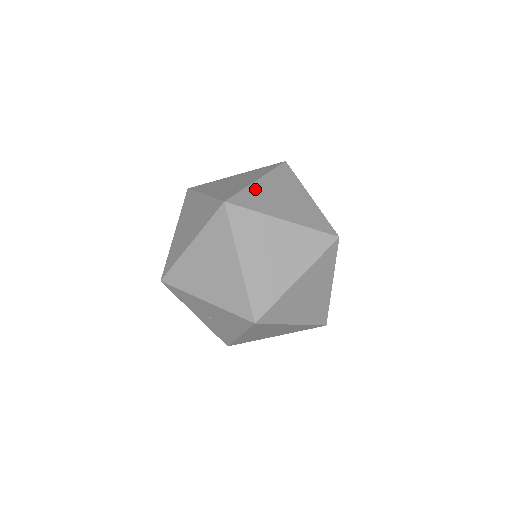
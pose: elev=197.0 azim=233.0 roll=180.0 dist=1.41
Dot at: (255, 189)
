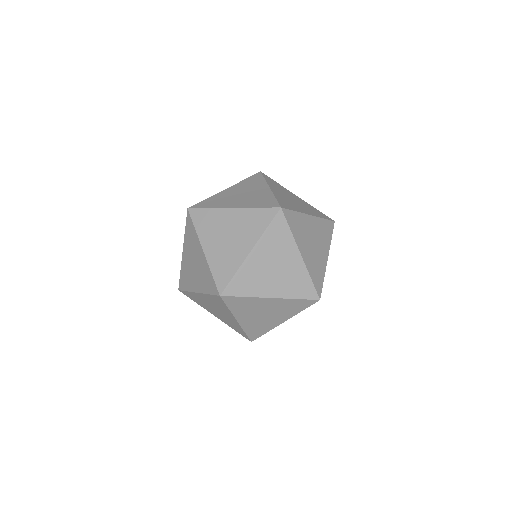
Dot at: (247, 267)
